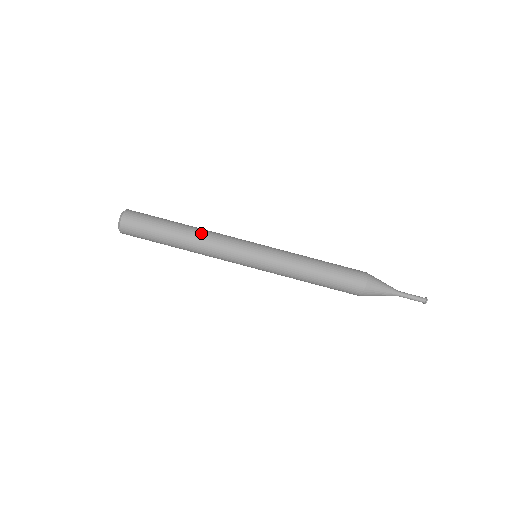
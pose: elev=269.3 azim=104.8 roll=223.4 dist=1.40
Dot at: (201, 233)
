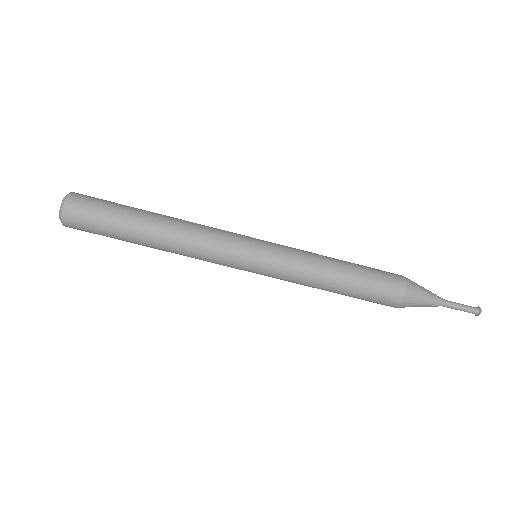
Dot at: (177, 233)
